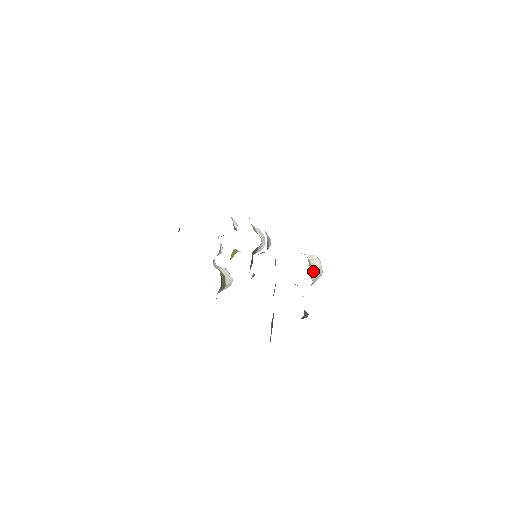
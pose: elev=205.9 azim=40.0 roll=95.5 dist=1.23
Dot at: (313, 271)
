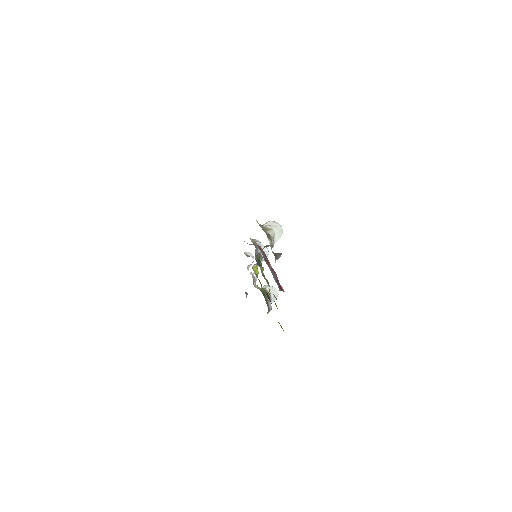
Dot at: (267, 229)
